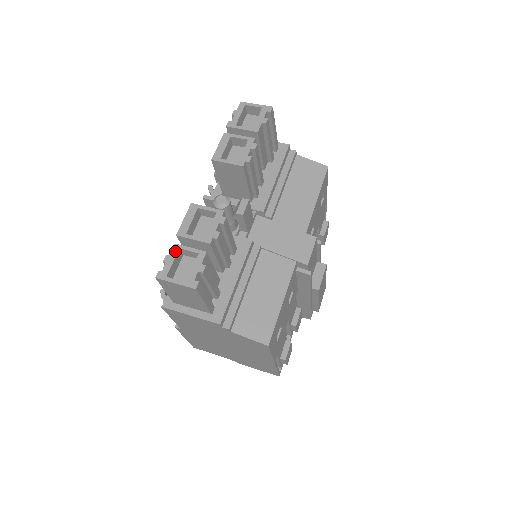
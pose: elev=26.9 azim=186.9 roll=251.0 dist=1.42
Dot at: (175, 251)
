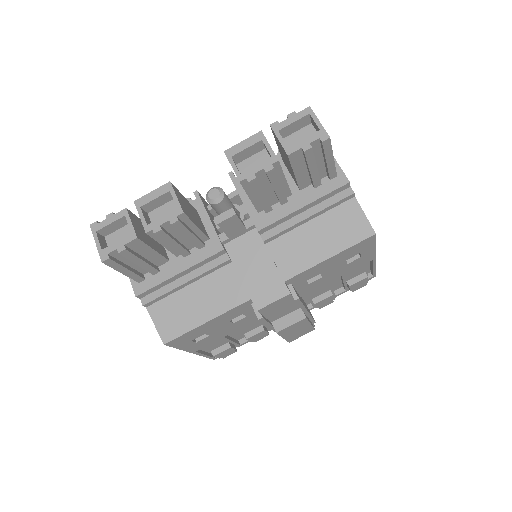
Dot at: (120, 215)
